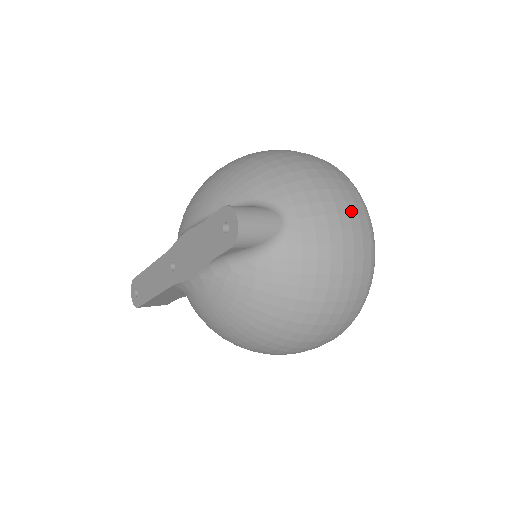
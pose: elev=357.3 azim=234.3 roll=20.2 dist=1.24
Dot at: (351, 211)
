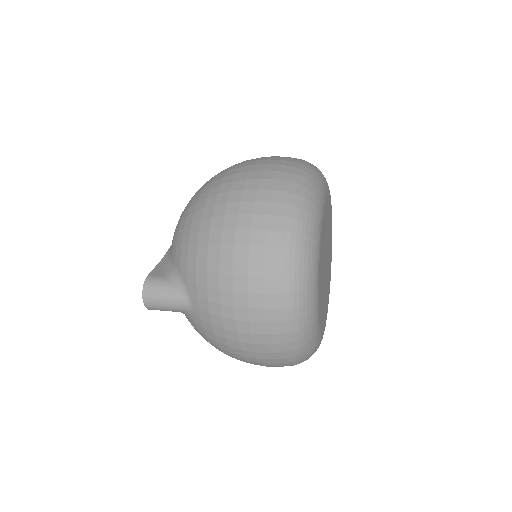
Dot at: (254, 318)
